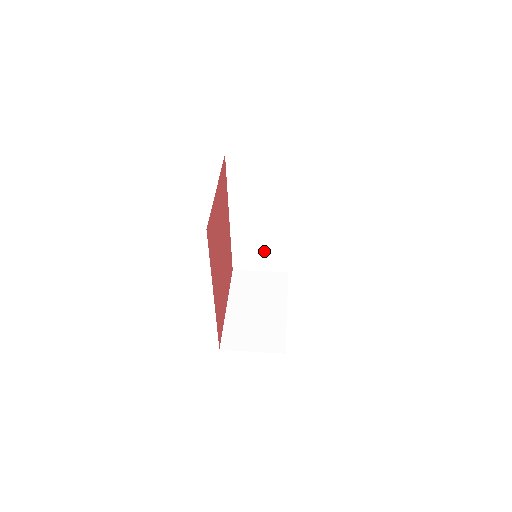
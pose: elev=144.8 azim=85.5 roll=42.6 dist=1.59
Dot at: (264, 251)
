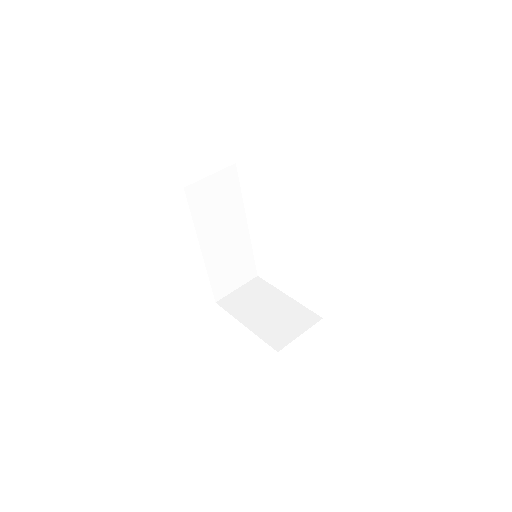
Dot at: (235, 267)
